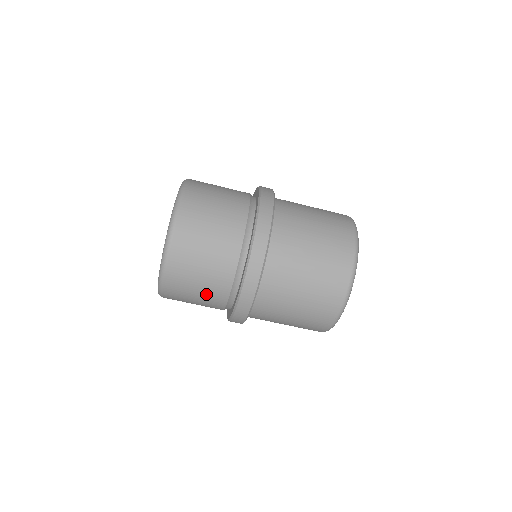
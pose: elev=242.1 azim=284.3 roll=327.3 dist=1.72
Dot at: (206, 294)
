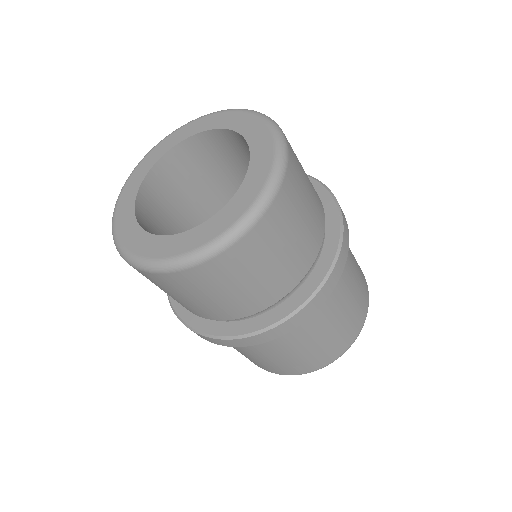
Dot at: (200, 305)
